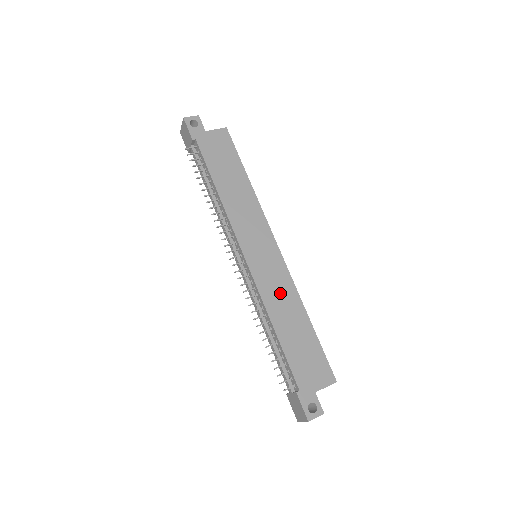
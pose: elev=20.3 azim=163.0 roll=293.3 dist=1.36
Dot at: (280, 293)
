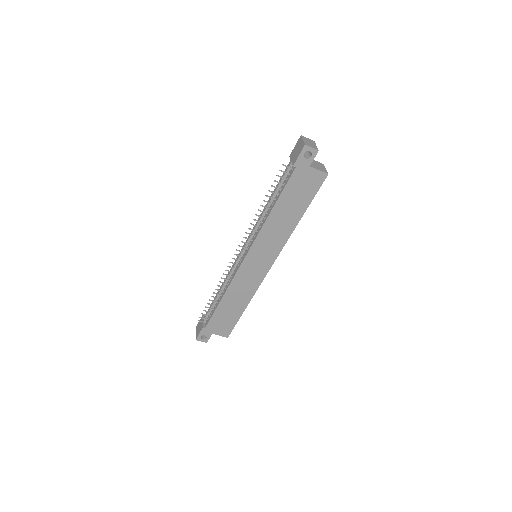
Dot at: (244, 287)
